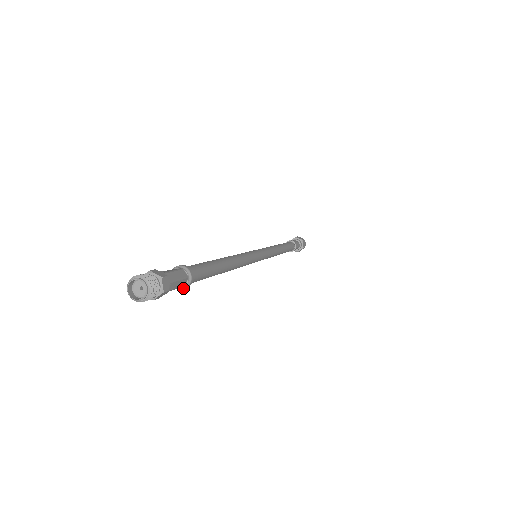
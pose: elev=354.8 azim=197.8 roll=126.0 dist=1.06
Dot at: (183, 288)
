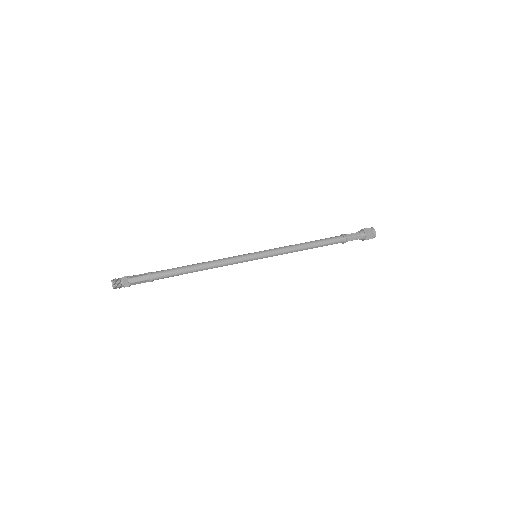
Dot at: occluded
